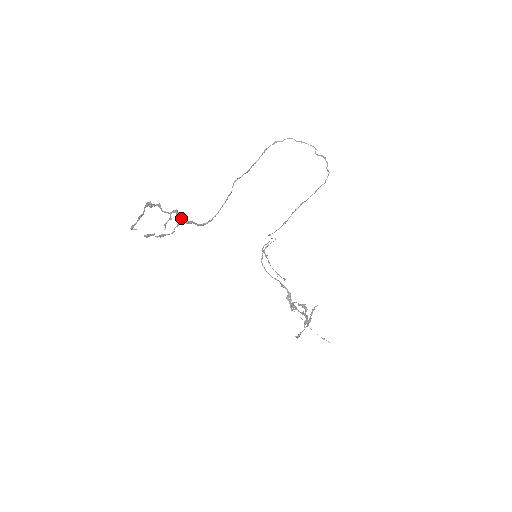
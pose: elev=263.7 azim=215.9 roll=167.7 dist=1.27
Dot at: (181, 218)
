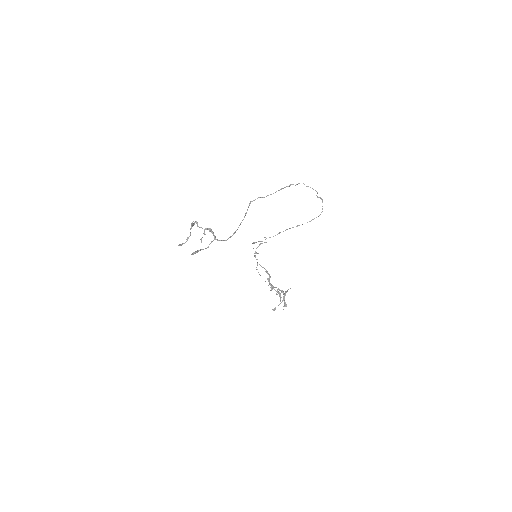
Dot at: (215, 236)
